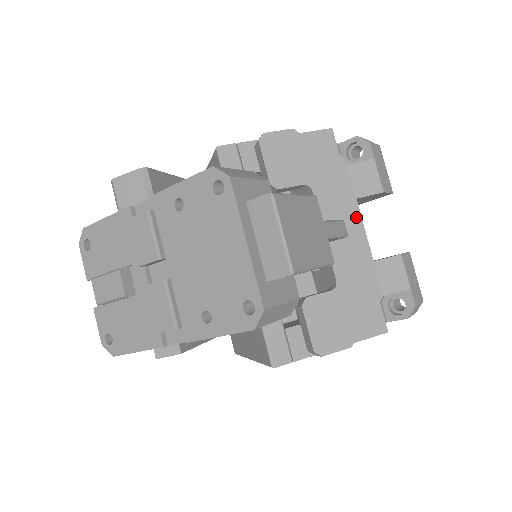
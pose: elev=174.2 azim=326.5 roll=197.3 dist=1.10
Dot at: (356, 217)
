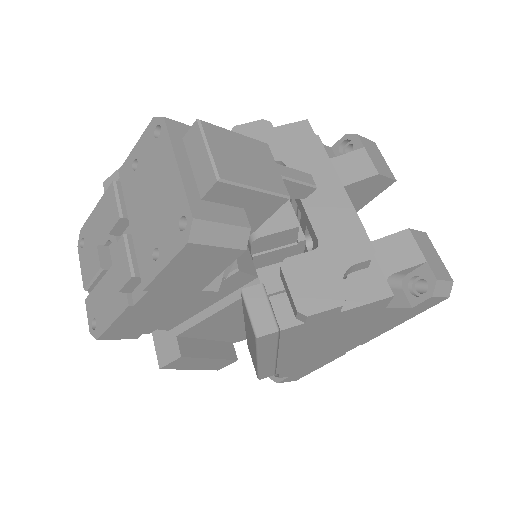
Dot at: (335, 182)
